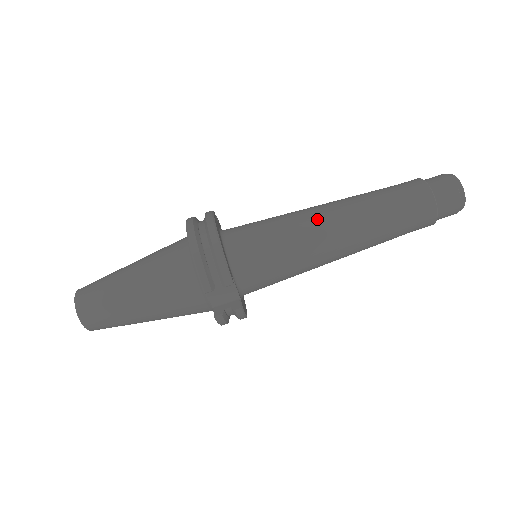
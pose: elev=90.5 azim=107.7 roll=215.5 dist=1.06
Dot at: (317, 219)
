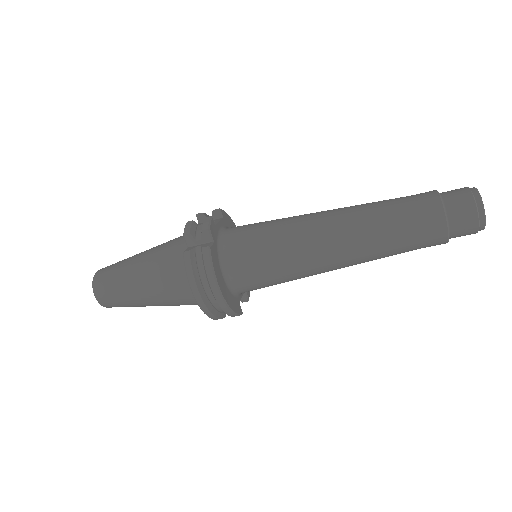
Dot at: (321, 264)
